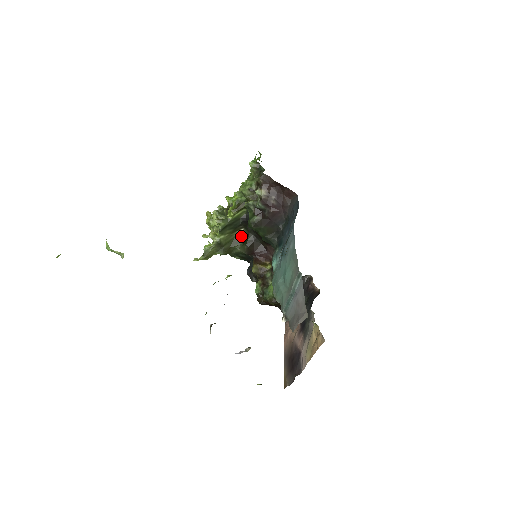
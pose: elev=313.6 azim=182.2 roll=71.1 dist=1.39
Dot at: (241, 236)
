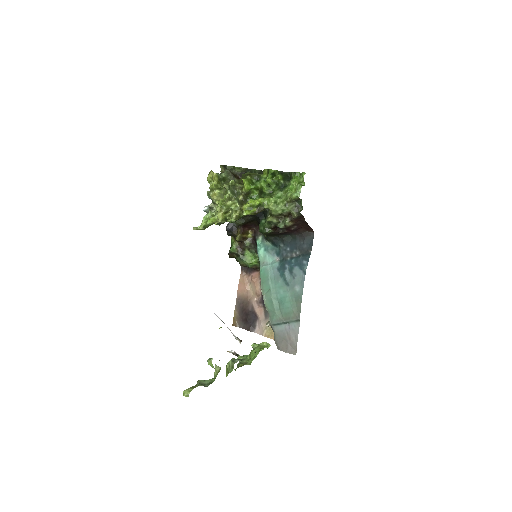
Dot at: occluded
